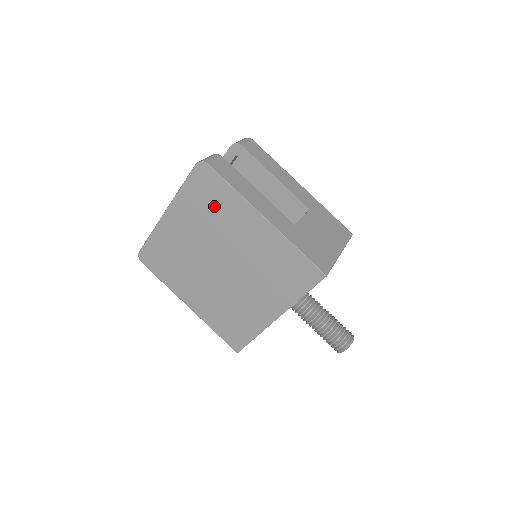
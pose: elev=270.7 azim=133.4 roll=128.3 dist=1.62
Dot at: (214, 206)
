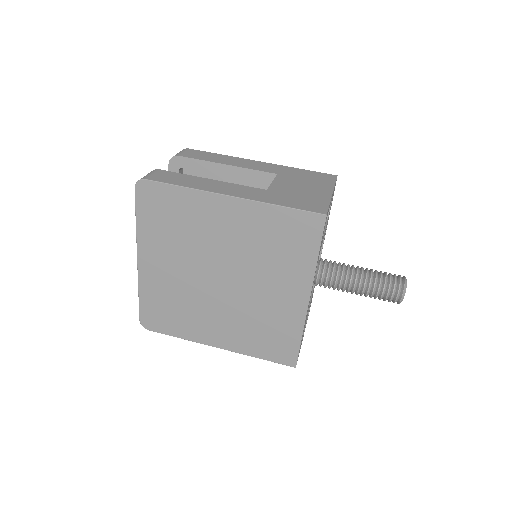
Dot at: (176, 219)
